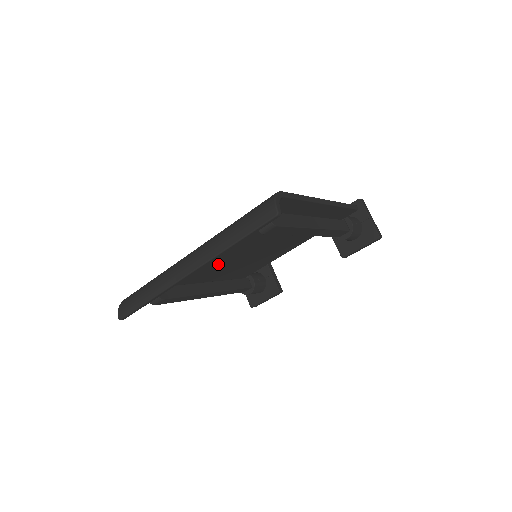
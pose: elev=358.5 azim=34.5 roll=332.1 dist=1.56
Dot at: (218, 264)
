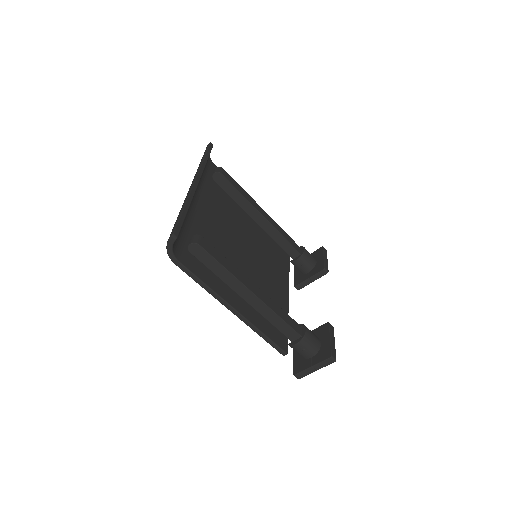
Dot at: (228, 244)
